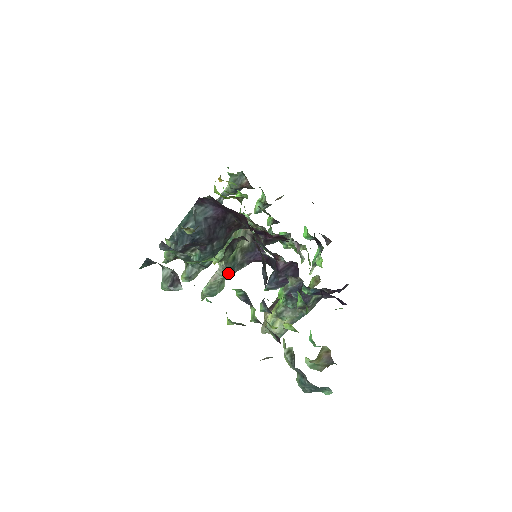
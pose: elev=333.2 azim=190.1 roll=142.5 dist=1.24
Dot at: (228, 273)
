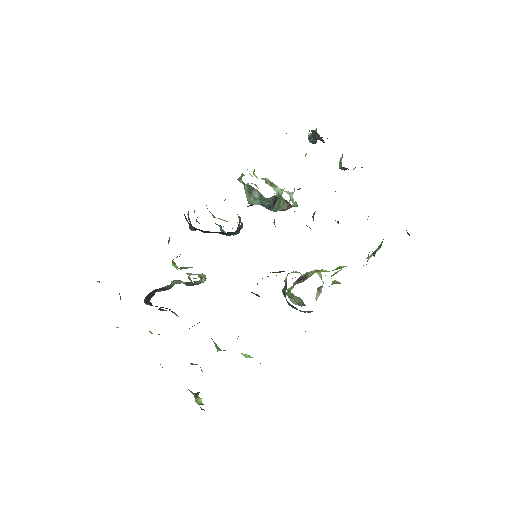
Dot at: occluded
